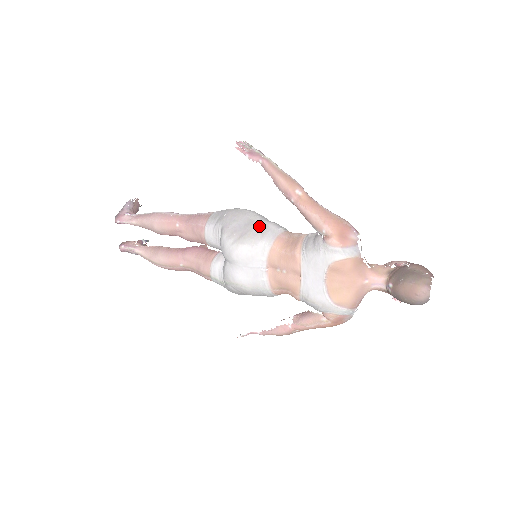
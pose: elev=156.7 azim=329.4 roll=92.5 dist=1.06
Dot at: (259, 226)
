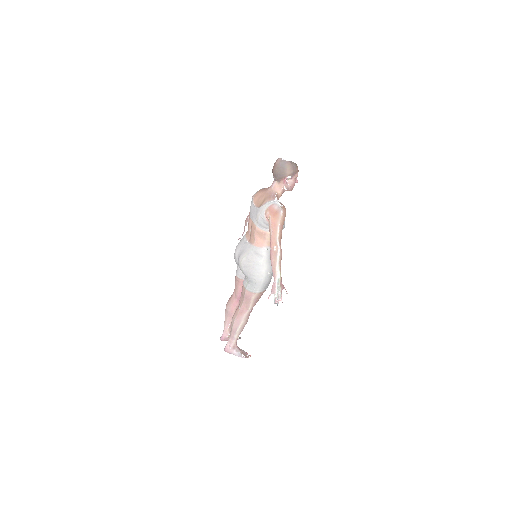
Dot at: occluded
